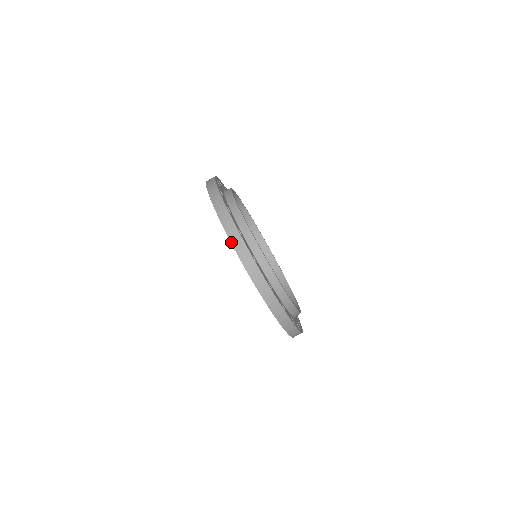
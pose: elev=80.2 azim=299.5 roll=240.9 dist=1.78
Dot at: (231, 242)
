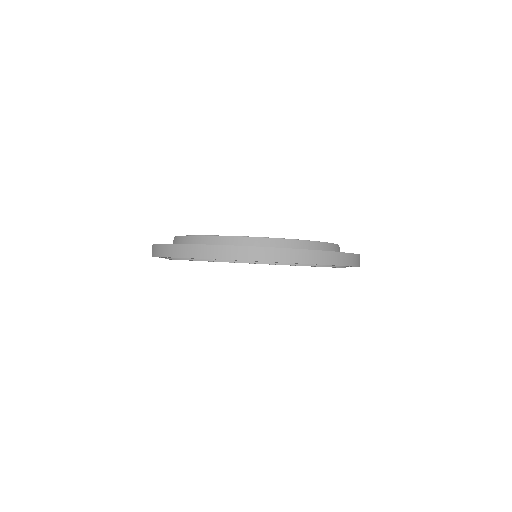
Dot at: occluded
